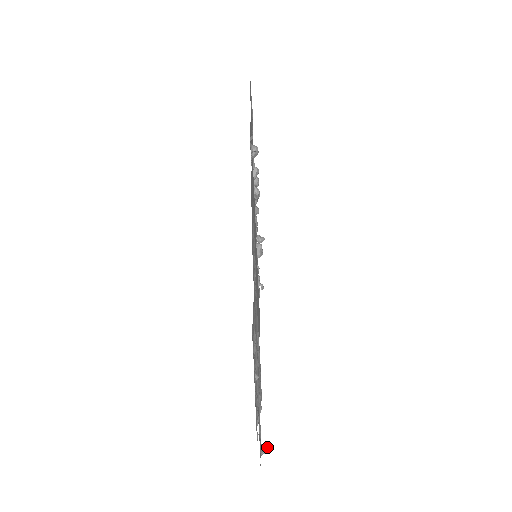
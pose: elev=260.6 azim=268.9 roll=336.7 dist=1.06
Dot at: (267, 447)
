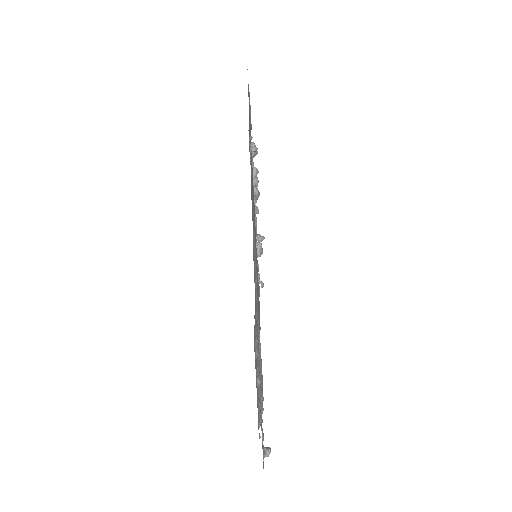
Dot at: (270, 450)
